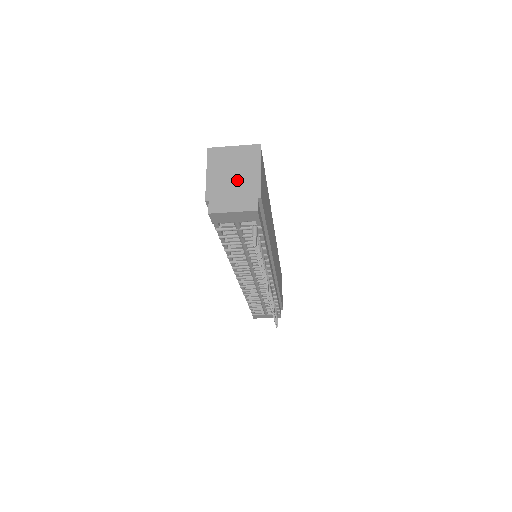
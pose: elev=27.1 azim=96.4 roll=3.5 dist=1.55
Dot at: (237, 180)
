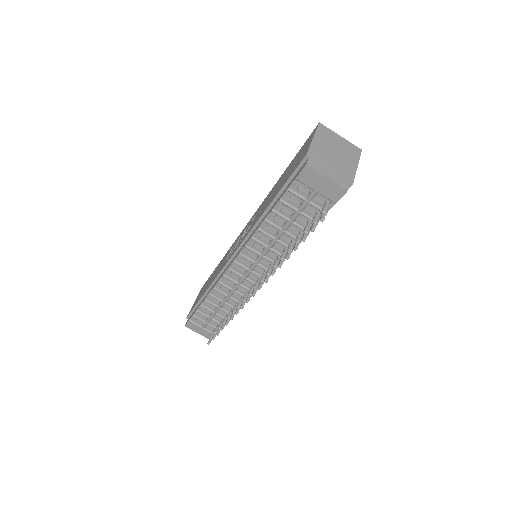
Dot at: (337, 159)
